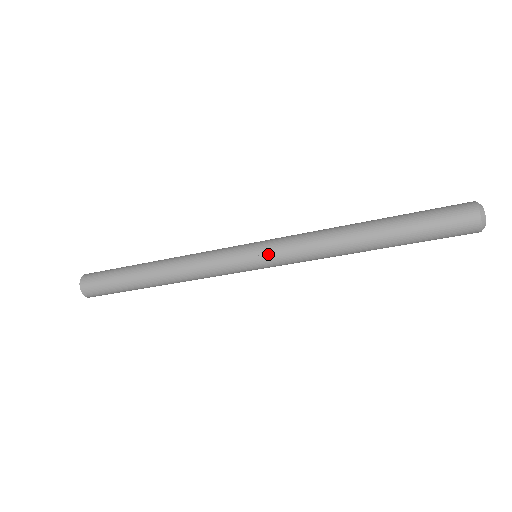
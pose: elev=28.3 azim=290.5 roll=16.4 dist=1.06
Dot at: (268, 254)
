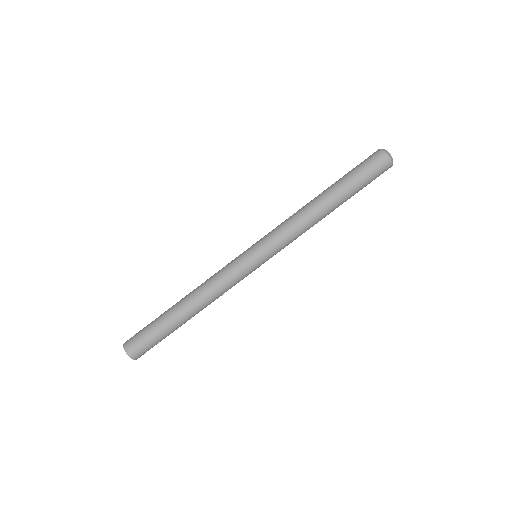
Dot at: (265, 247)
